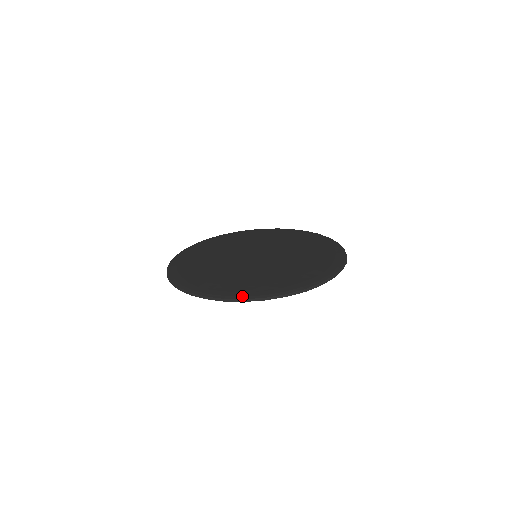
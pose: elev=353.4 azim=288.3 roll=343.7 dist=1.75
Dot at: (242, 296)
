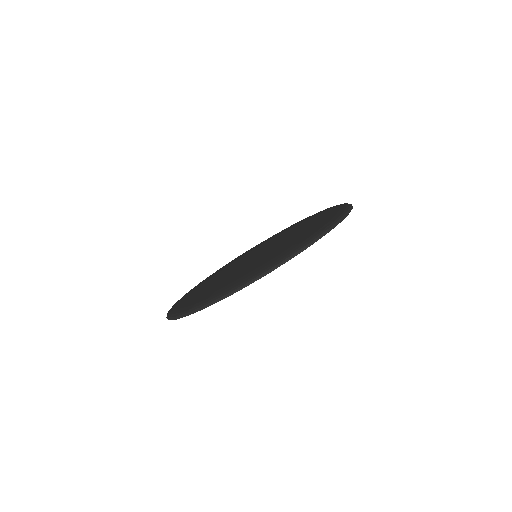
Dot at: (189, 309)
